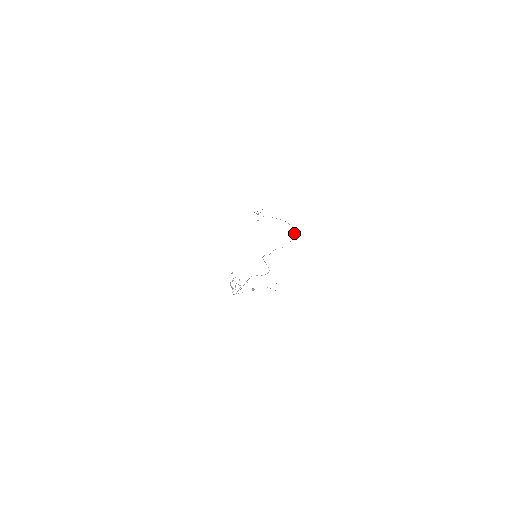
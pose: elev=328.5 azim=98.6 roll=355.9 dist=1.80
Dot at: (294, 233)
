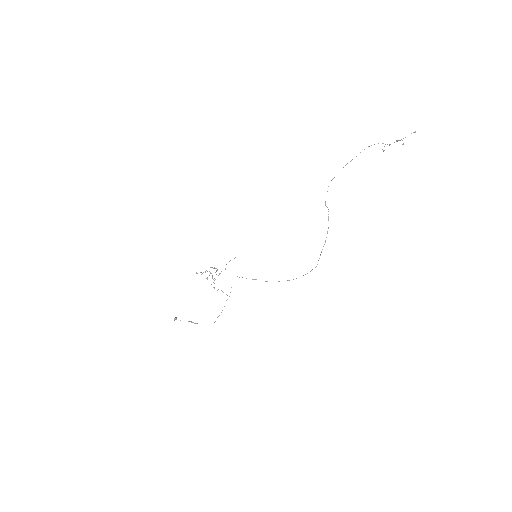
Dot at: occluded
